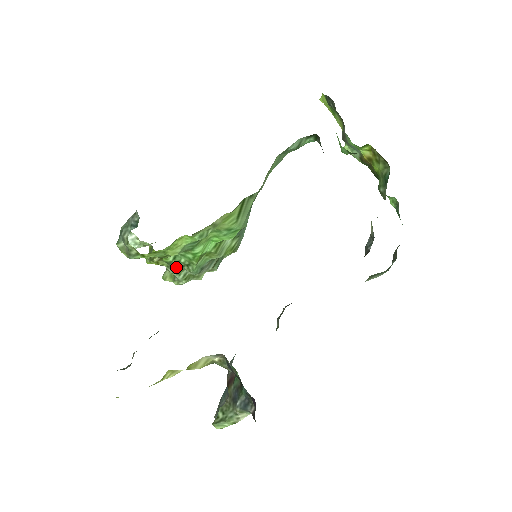
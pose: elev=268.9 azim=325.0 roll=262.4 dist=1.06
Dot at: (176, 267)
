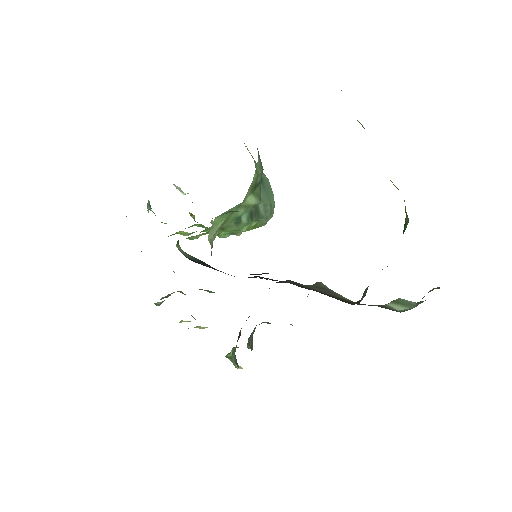
Dot at: occluded
